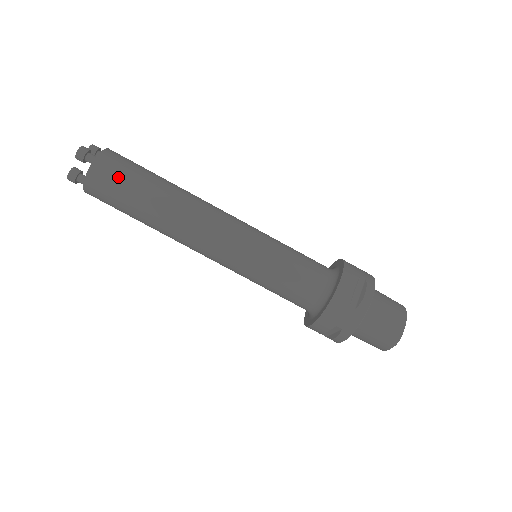
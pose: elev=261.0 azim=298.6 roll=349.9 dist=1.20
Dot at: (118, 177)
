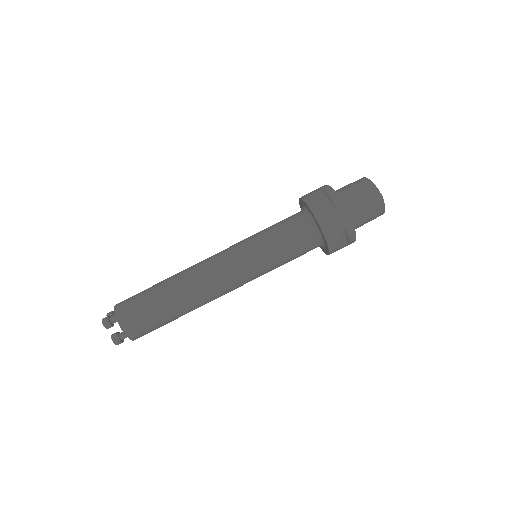
Dot at: (137, 309)
